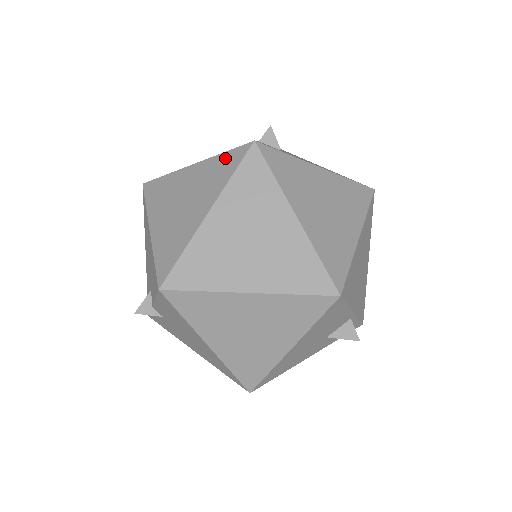
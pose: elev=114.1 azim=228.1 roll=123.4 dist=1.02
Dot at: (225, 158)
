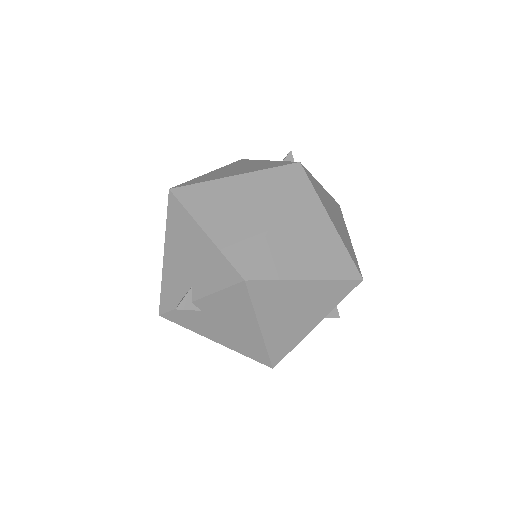
Dot at: (273, 173)
